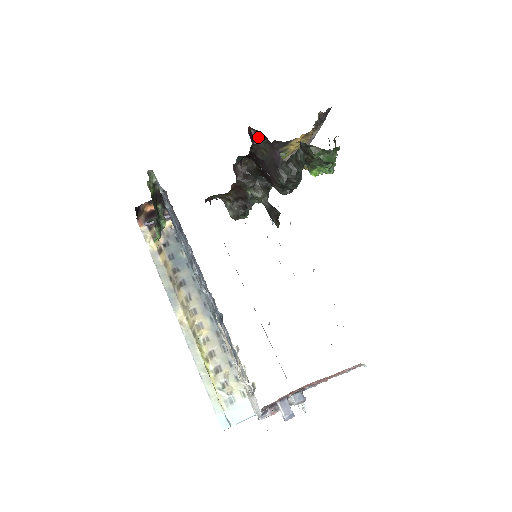
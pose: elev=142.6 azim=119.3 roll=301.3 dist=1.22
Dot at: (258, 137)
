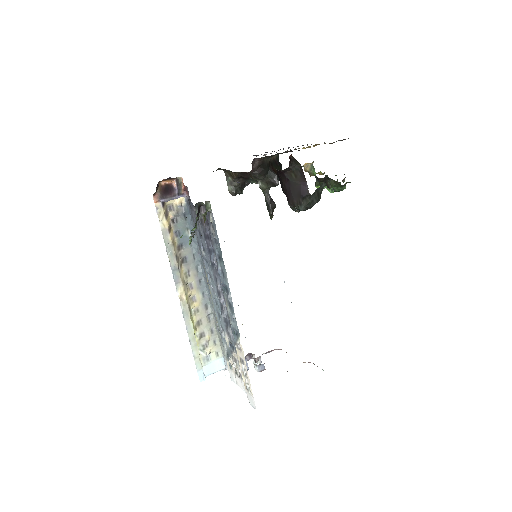
Dot at: (294, 164)
